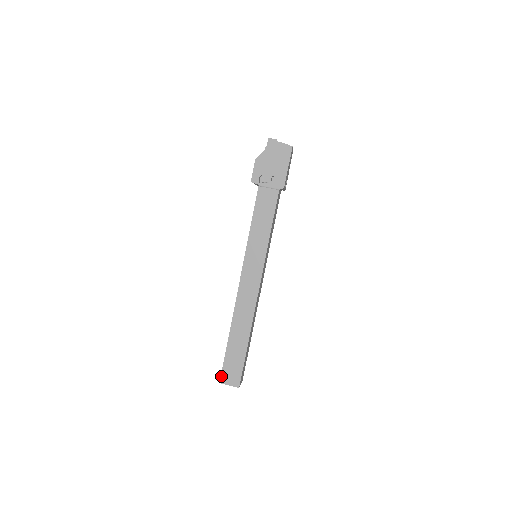
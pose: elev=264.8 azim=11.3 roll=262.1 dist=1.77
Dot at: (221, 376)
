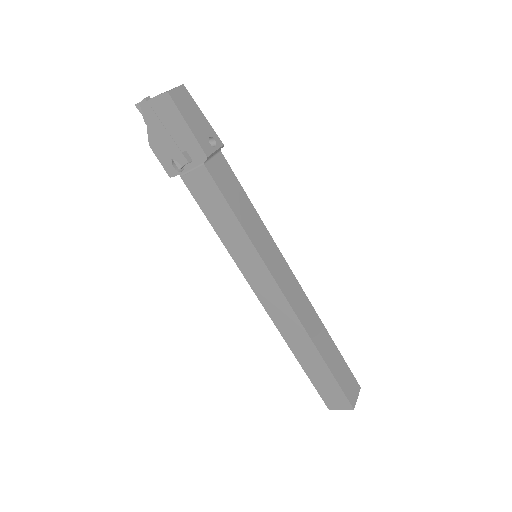
Dot at: (325, 403)
